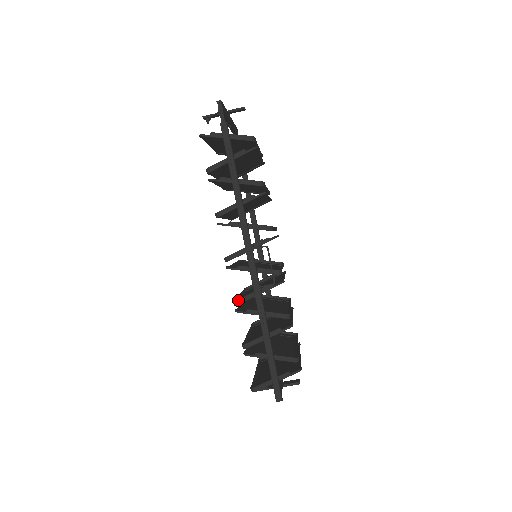
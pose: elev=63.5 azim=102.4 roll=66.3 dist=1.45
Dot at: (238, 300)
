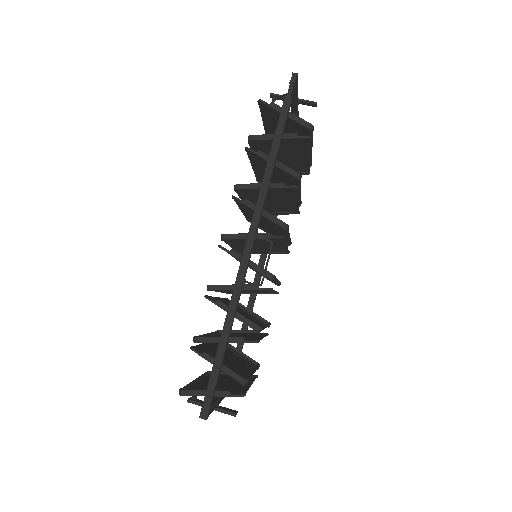
Dot at: (214, 285)
